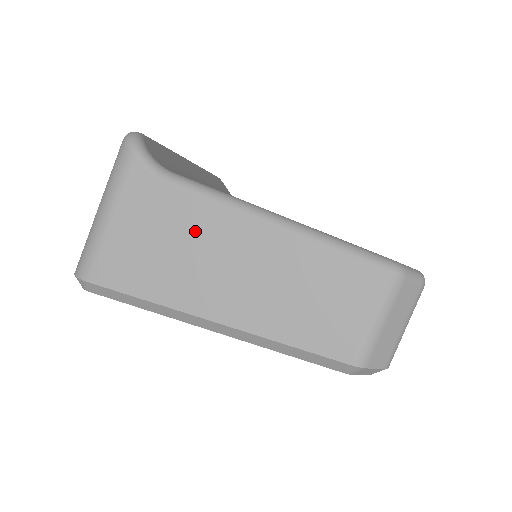
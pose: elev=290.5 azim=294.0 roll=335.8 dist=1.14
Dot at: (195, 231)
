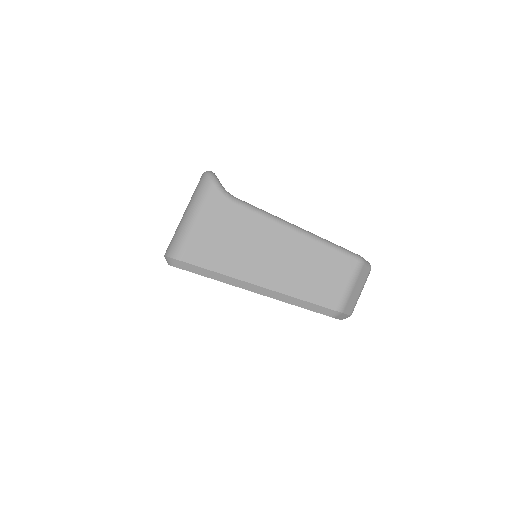
Dot at: (250, 233)
